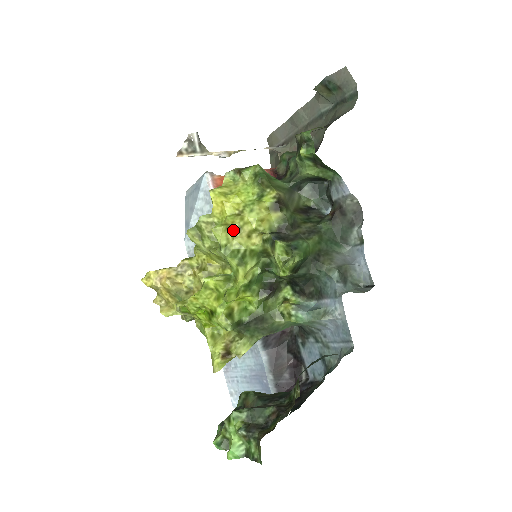
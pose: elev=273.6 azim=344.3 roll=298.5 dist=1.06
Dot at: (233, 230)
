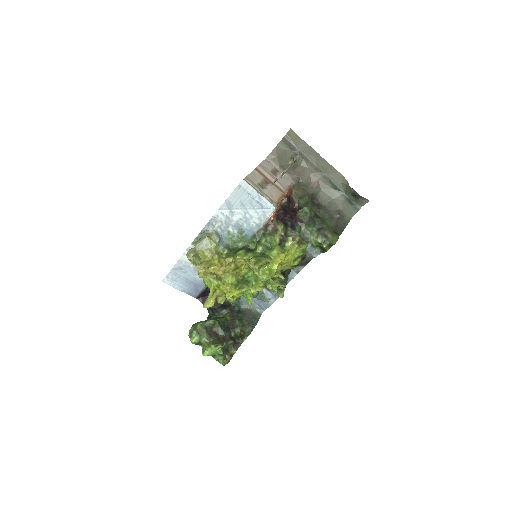
Dot at: occluded
